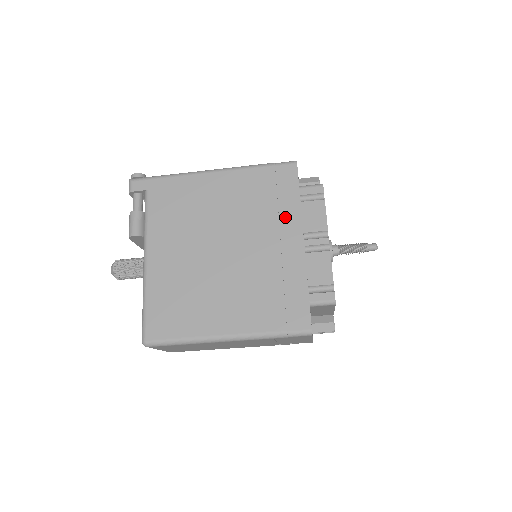
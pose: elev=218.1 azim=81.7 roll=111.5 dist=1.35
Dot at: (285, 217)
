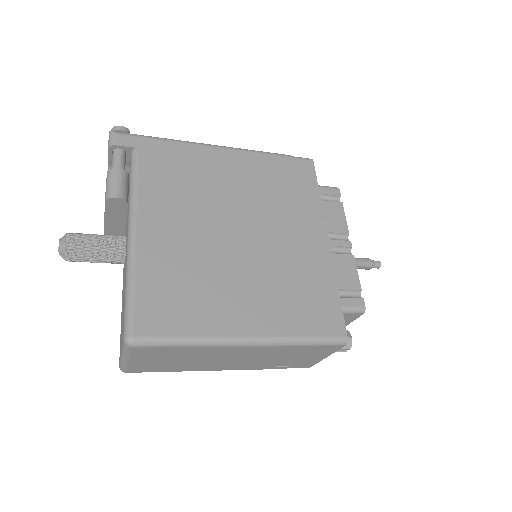
Dot at: (306, 211)
